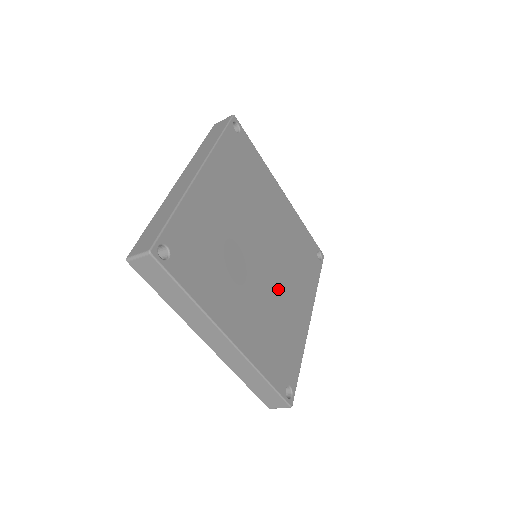
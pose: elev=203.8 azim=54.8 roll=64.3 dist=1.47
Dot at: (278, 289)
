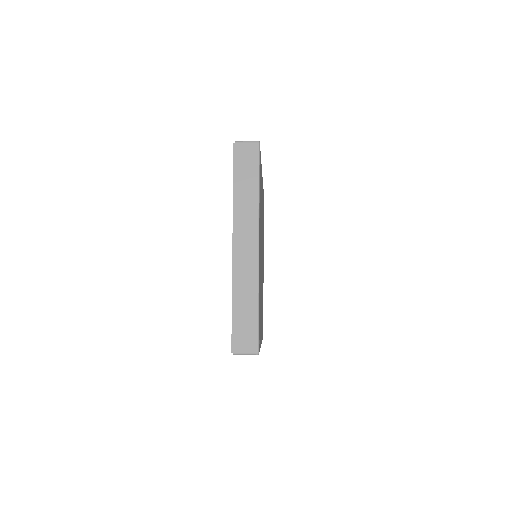
Dot at: (262, 269)
